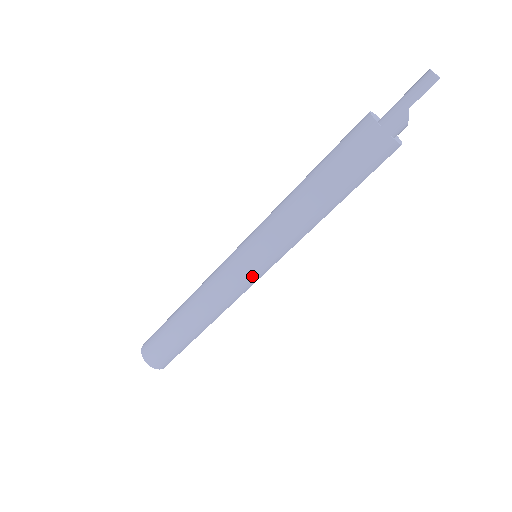
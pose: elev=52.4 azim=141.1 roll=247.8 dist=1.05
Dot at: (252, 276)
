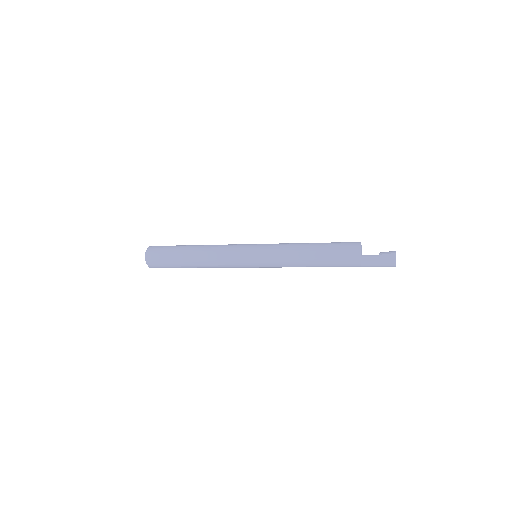
Dot at: occluded
